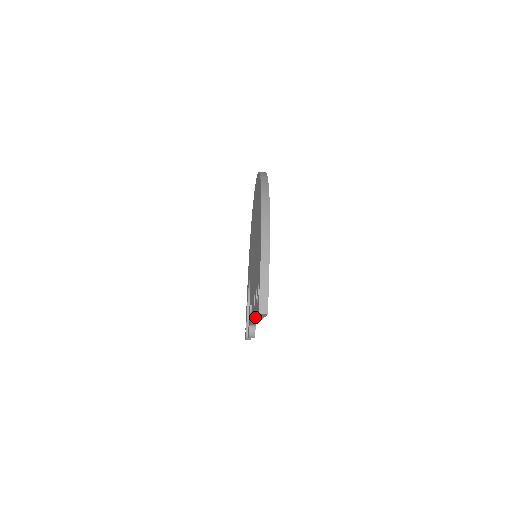
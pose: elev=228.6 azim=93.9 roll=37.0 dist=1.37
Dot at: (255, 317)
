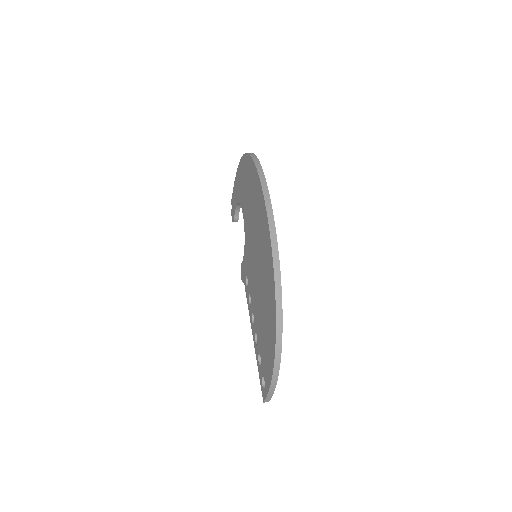
Dot at: (258, 368)
